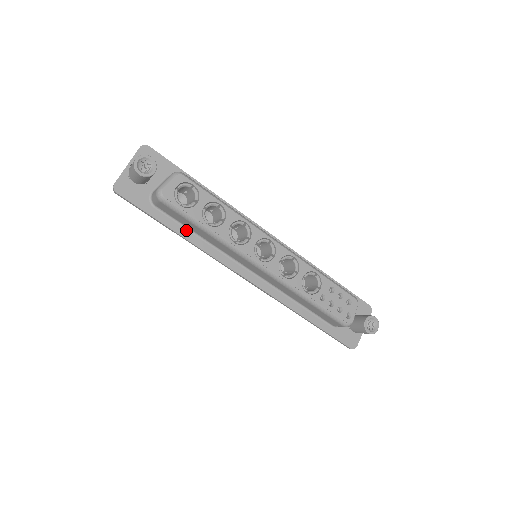
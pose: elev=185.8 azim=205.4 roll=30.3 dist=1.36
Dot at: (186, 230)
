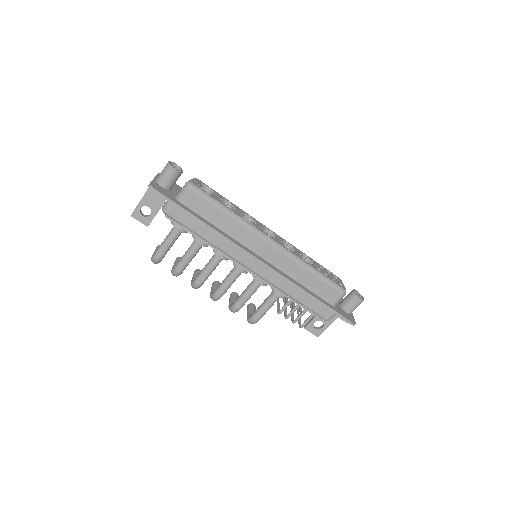
Dot at: (207, 221)
